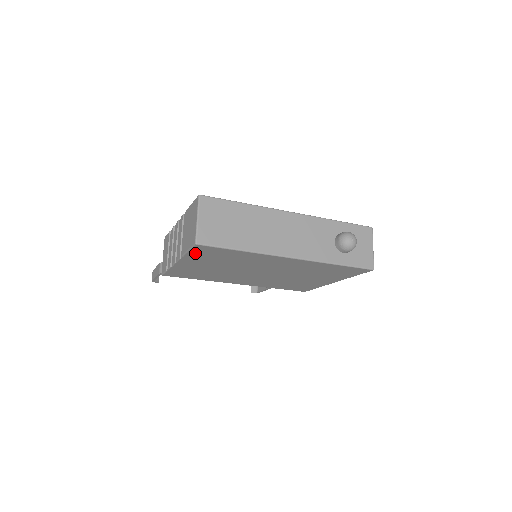
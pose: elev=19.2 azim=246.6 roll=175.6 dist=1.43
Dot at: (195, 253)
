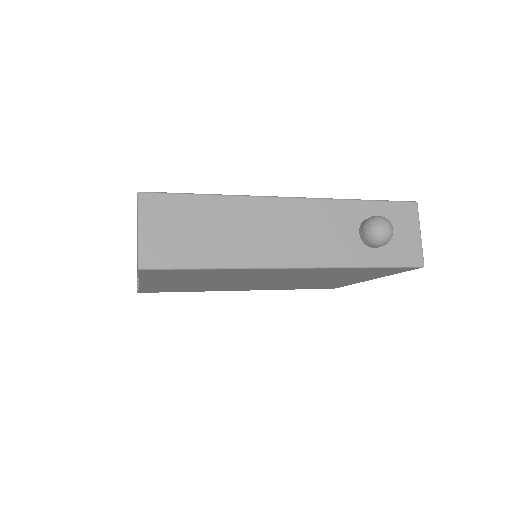
Dot at: (150, 276)
